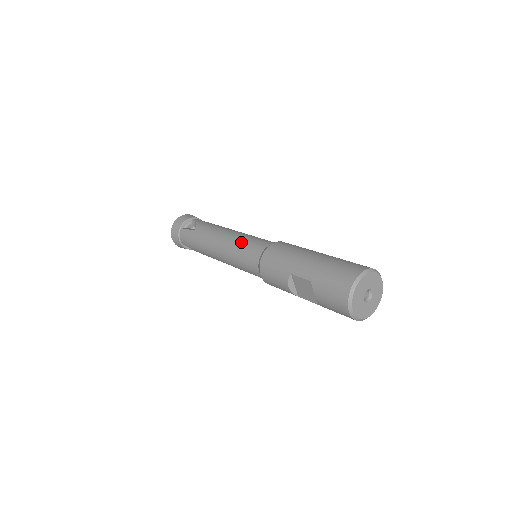
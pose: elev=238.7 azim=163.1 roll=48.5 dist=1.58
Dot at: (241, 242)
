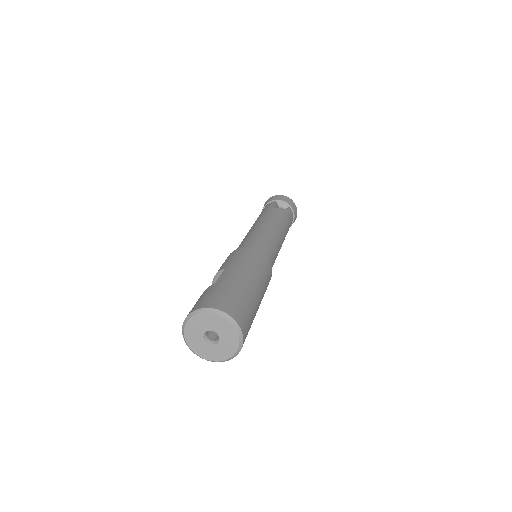
Dot at: (262, 235)
